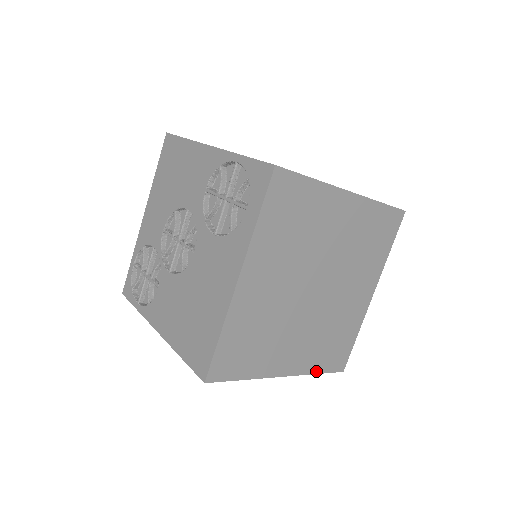
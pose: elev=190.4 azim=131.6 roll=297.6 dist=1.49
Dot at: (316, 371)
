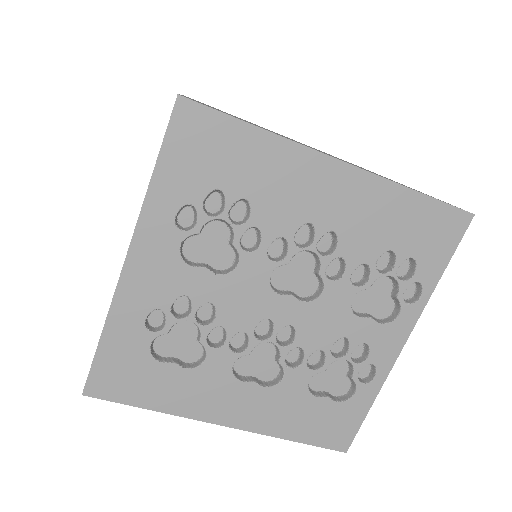
Dot at: (407, 188)
